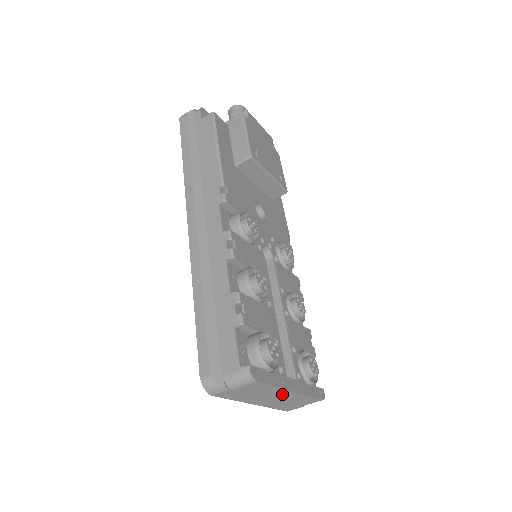
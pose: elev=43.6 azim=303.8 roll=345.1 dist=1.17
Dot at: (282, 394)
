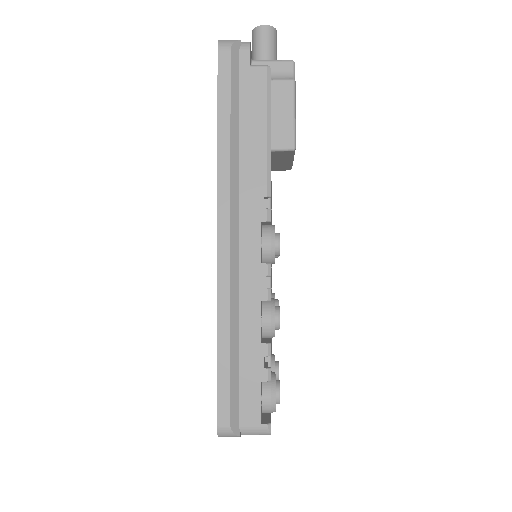
Dot at: occluded
